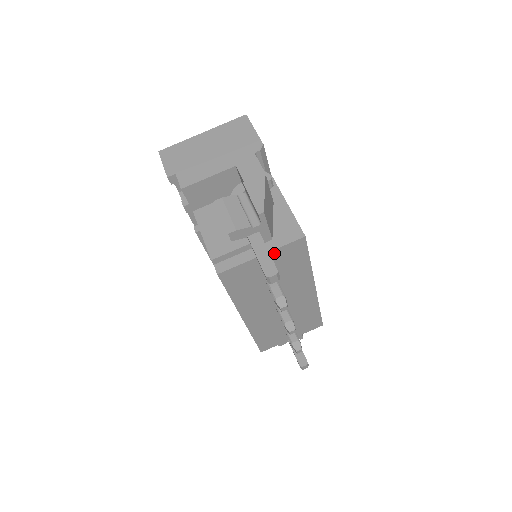
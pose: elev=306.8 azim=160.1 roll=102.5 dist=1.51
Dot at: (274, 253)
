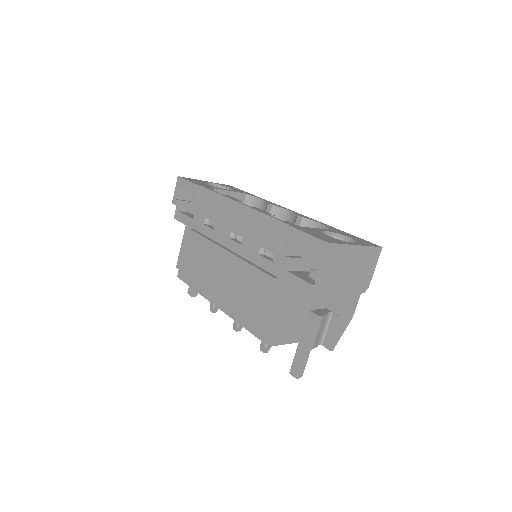
Dot at: occluded
